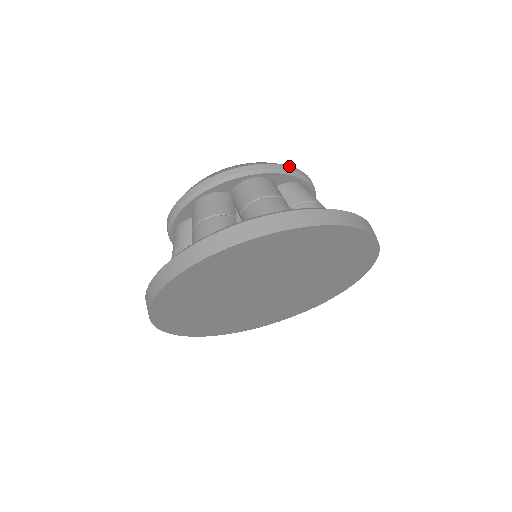
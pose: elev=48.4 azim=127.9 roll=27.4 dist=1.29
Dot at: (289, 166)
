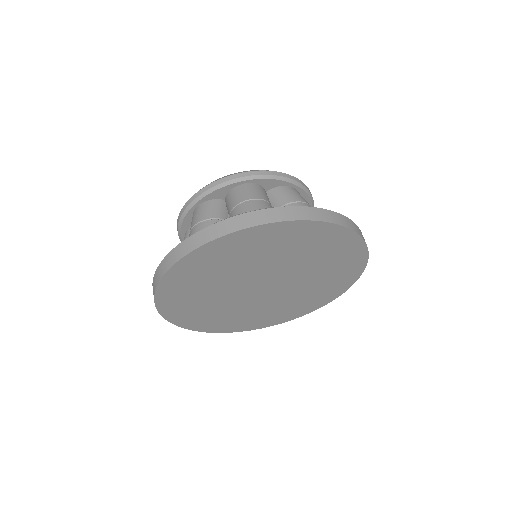
Dot at: (276, 172)
